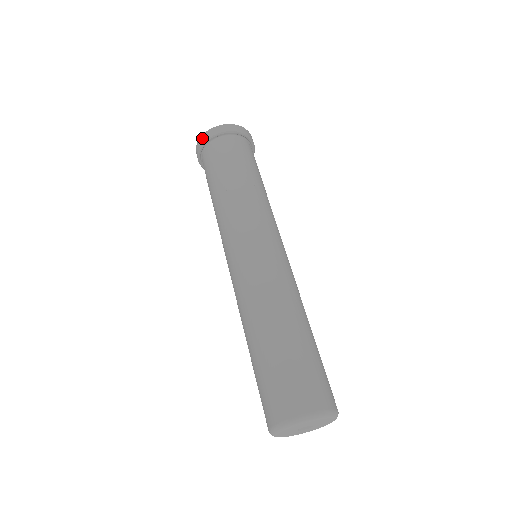
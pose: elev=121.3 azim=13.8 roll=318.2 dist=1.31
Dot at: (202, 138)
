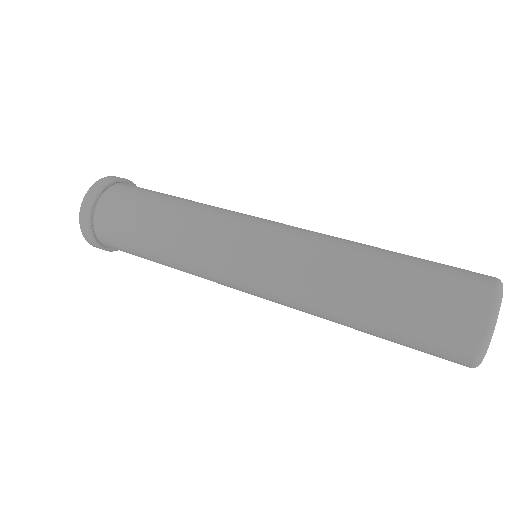
Dot at: (108, 177)
